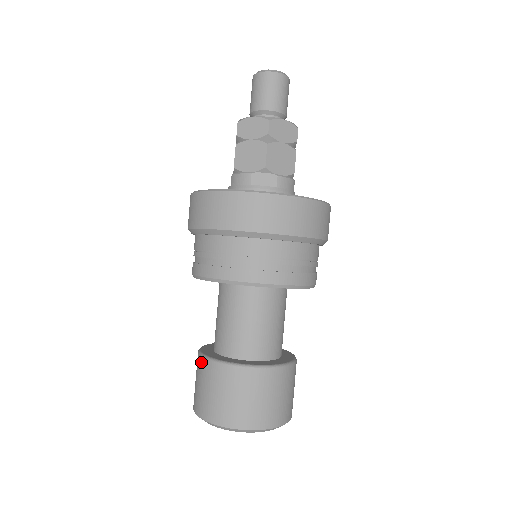
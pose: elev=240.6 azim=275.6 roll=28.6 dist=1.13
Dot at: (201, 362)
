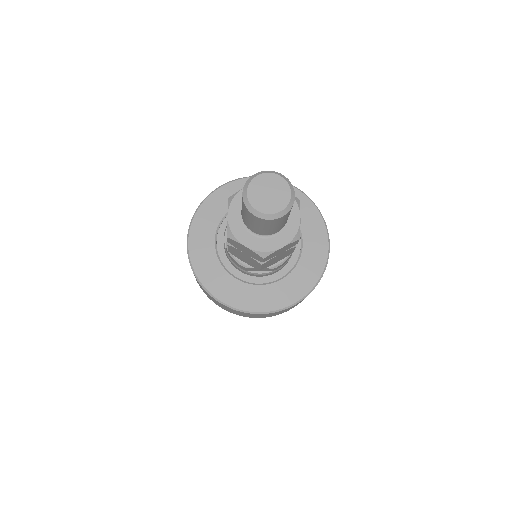
Dot at: occluded
